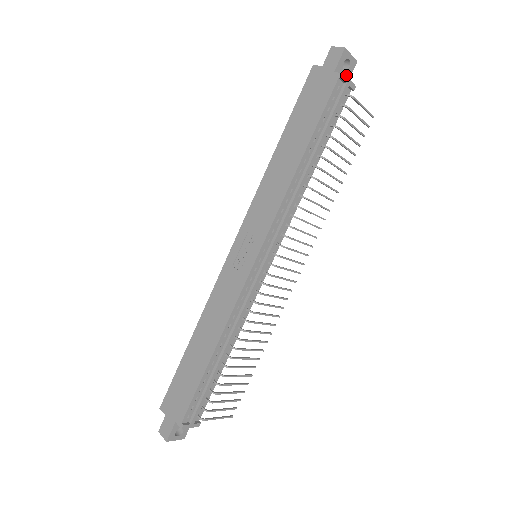
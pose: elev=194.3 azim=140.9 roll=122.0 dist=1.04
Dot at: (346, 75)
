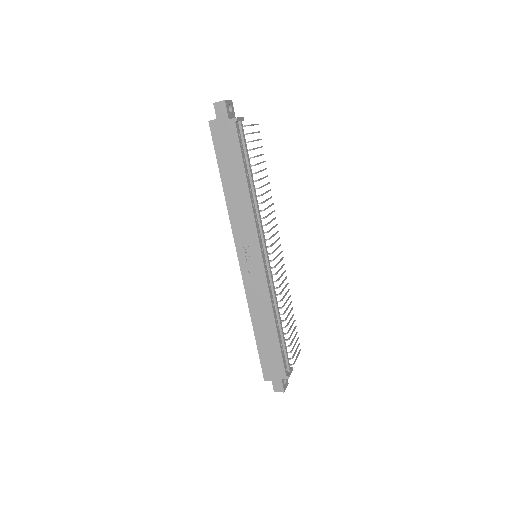
Dot at: (233, 114)
